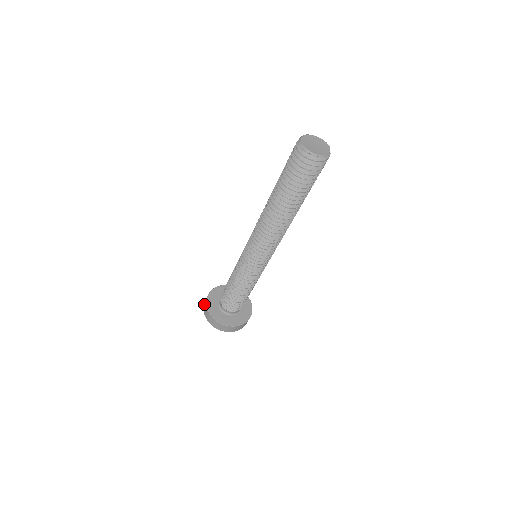
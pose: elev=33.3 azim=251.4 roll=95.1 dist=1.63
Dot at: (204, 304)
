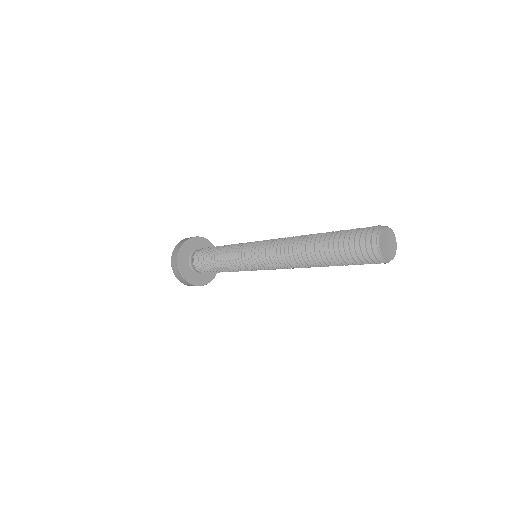
Dot at: occluded
